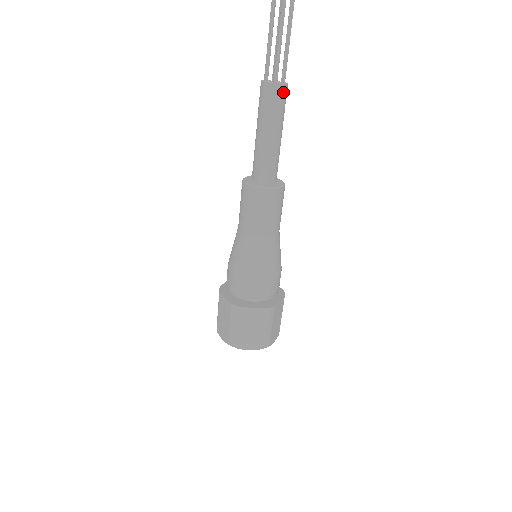
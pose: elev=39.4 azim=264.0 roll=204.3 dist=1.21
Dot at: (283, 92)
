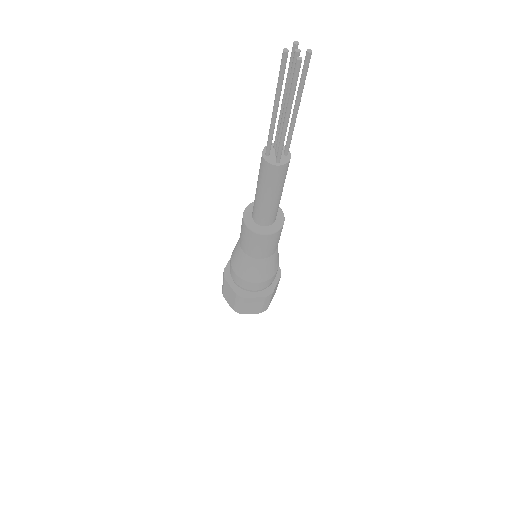
Dot at: (286, 168)
